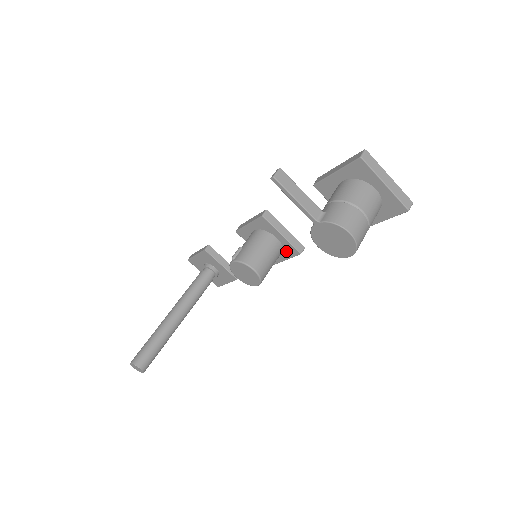
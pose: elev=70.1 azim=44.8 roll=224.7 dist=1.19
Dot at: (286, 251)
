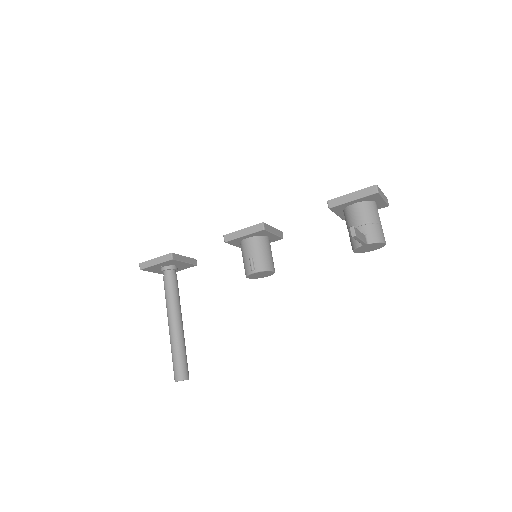
Dot at: (270, 240)
